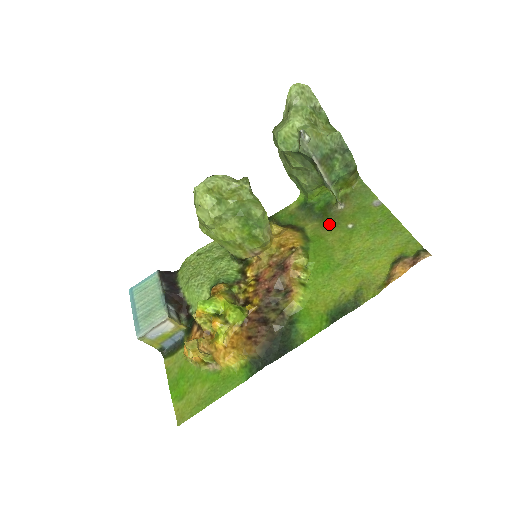
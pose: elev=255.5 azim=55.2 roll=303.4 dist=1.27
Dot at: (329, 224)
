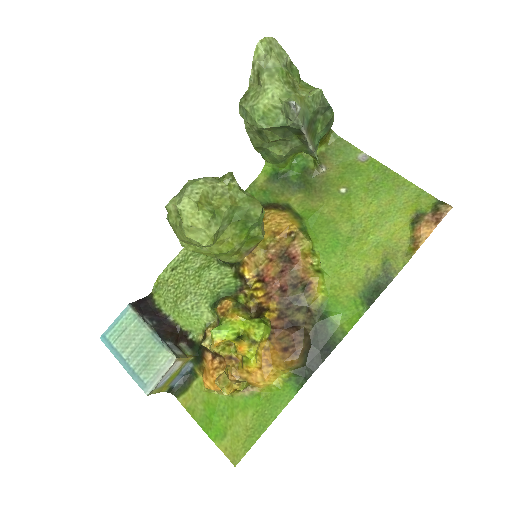
Dot at: (317, 193)
